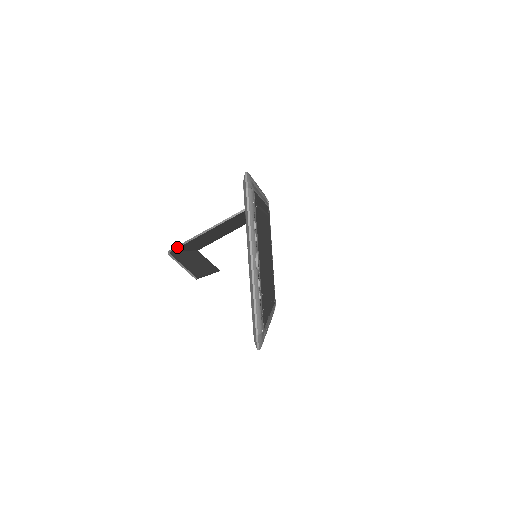
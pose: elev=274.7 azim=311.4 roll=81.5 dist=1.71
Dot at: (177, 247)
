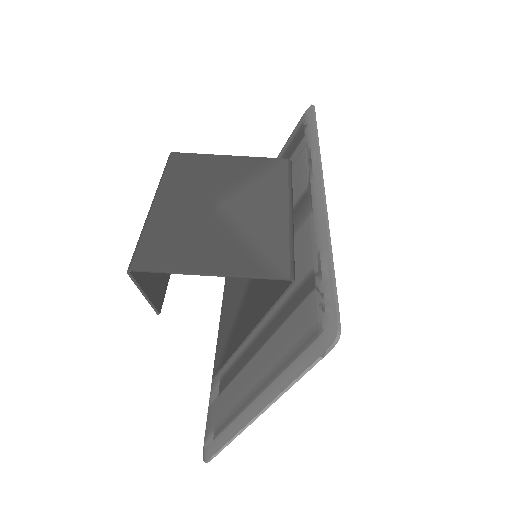
Dot at: (147, 271)
